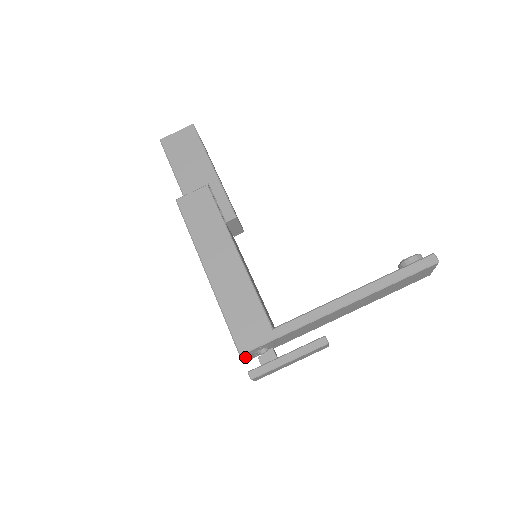
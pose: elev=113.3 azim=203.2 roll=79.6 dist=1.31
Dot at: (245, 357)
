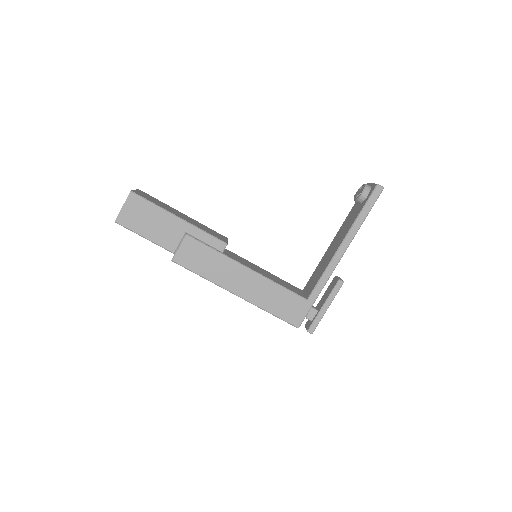
Dot at: occluded
